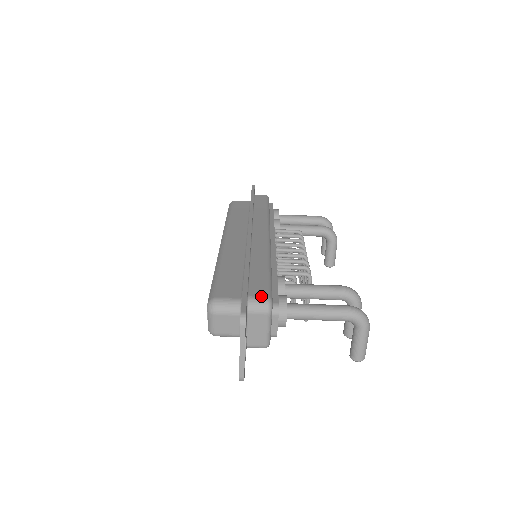
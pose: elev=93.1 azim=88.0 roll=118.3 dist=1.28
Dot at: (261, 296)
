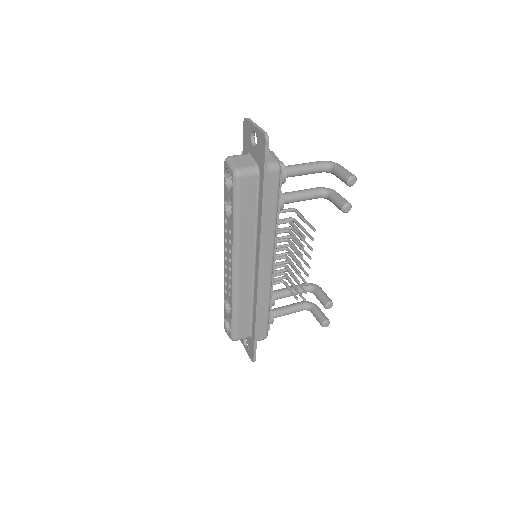
Dot at: occluded
